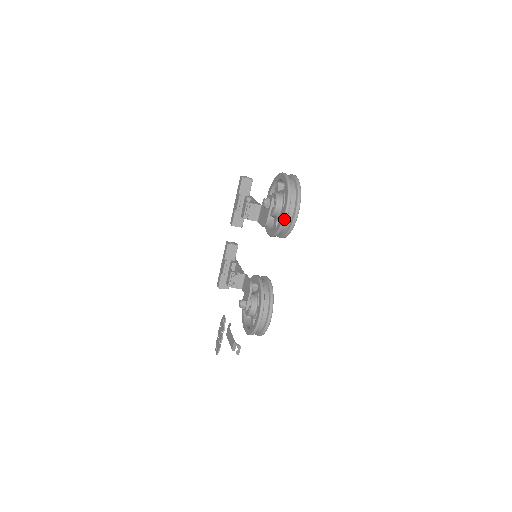
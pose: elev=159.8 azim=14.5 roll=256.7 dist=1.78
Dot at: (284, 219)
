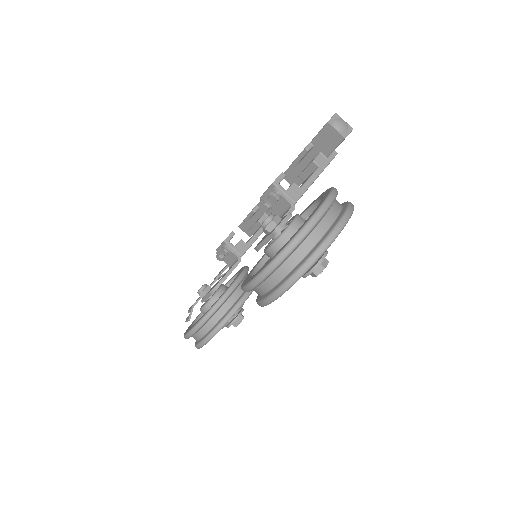
Dot at: (244, 288)
